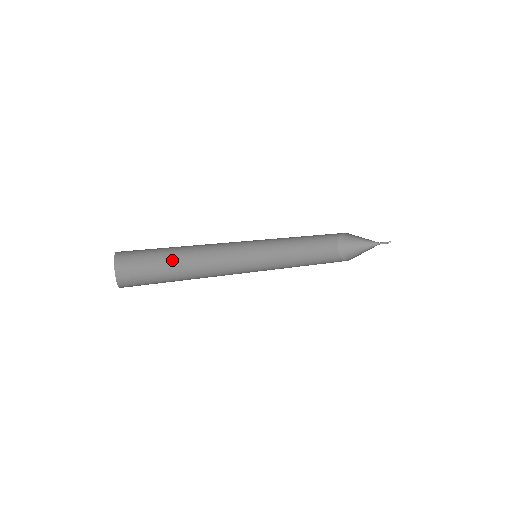
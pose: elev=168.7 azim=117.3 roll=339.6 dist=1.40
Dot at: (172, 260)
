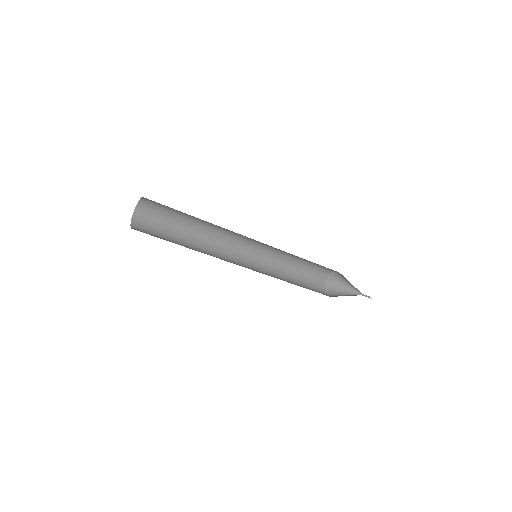
Dot at: (181, 239)
